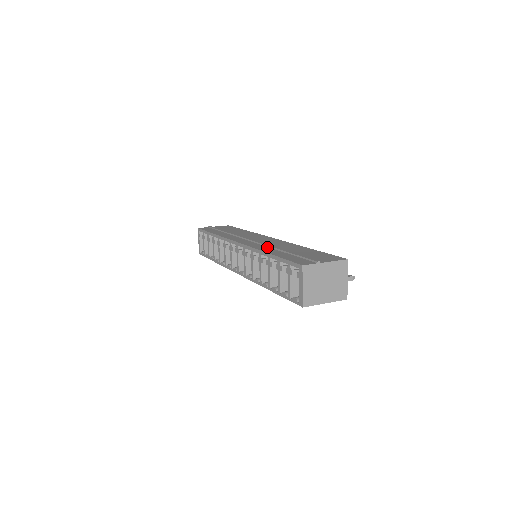
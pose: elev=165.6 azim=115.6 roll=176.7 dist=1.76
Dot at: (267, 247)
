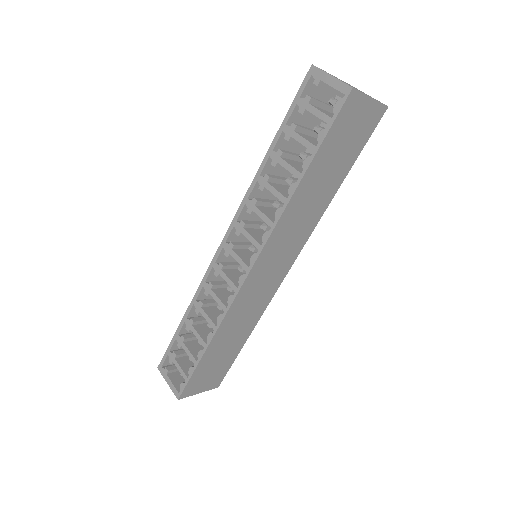
Dot at: occluded
